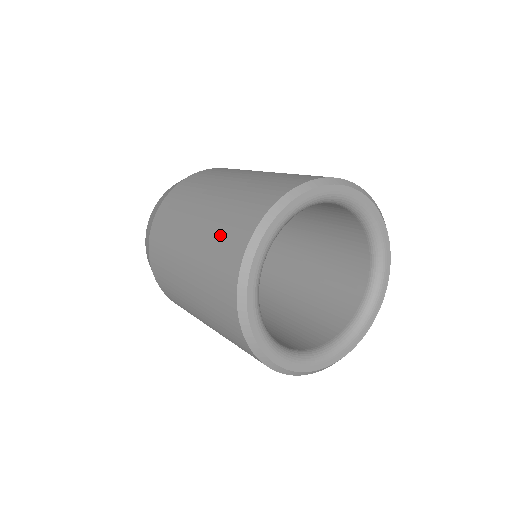
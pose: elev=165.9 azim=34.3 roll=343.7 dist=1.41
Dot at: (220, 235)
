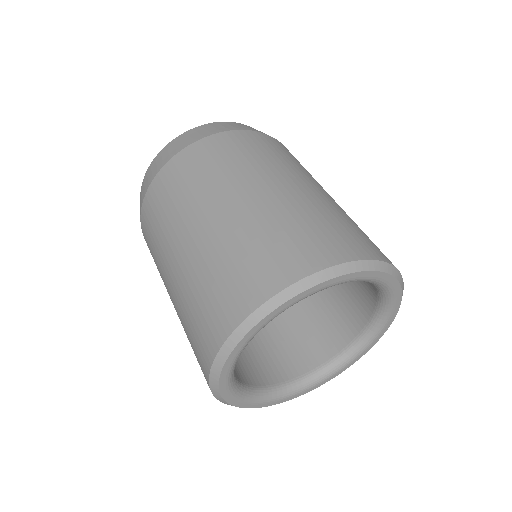
Dot at: (281, 234)
